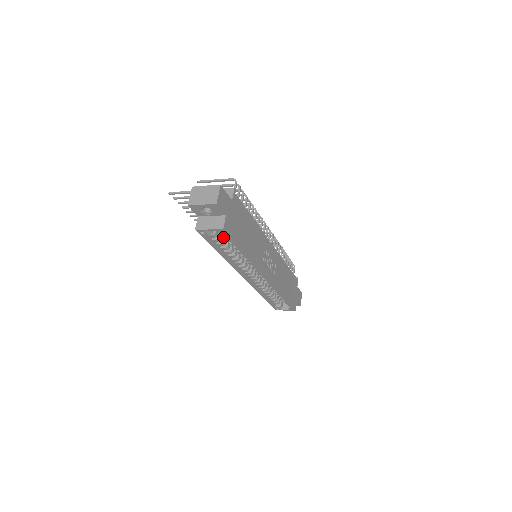
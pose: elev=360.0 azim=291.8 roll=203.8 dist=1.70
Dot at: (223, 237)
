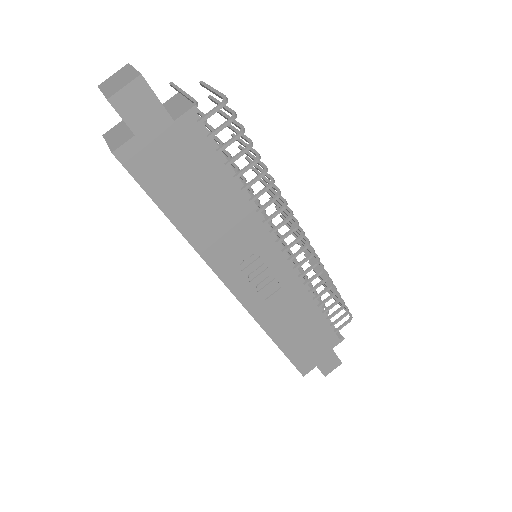
Dot at: occluded
